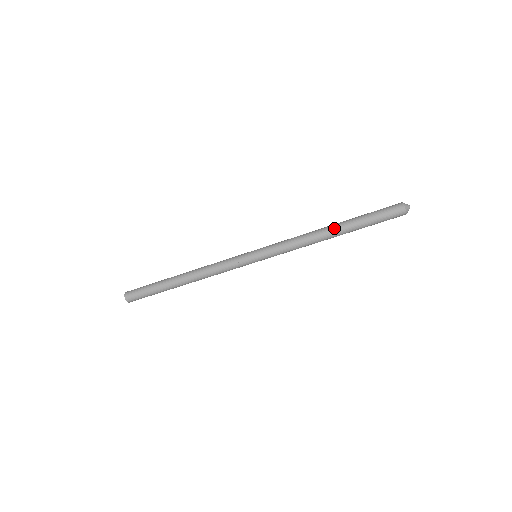
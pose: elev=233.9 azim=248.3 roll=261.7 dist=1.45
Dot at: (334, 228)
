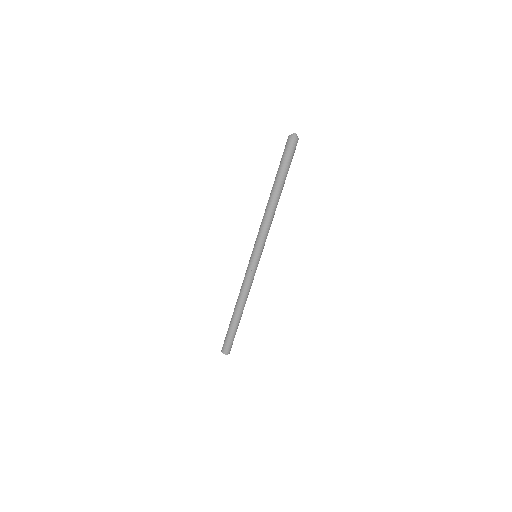
Dot at: (272, 194)
